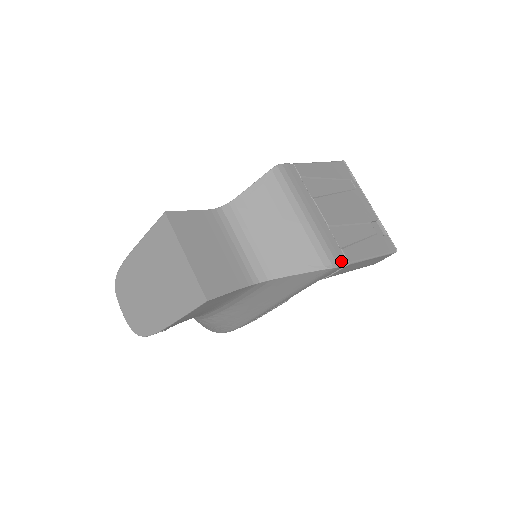
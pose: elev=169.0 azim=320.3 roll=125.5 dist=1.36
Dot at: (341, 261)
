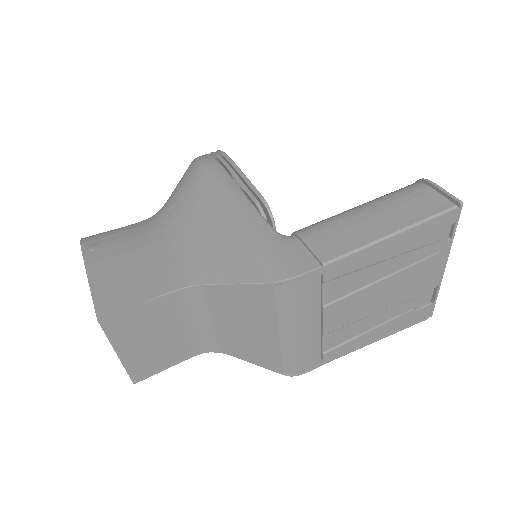
Dot at: (310, 368)
